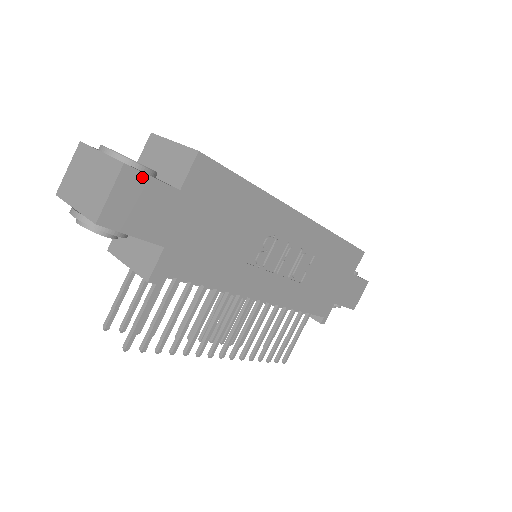
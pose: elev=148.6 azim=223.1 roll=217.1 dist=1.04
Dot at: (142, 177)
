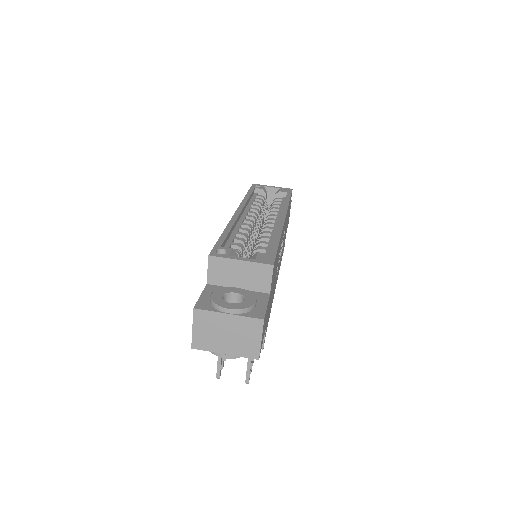
Dot at: occluded
